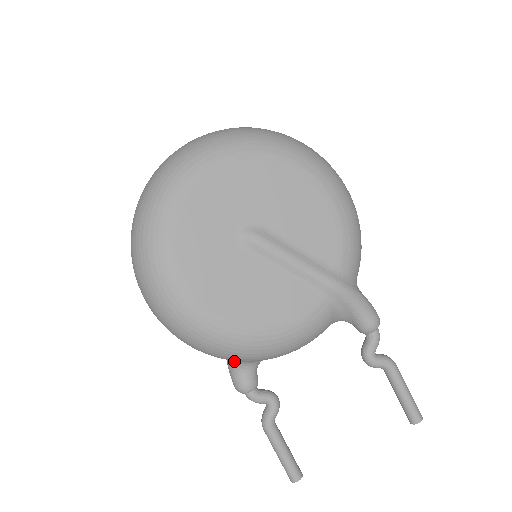
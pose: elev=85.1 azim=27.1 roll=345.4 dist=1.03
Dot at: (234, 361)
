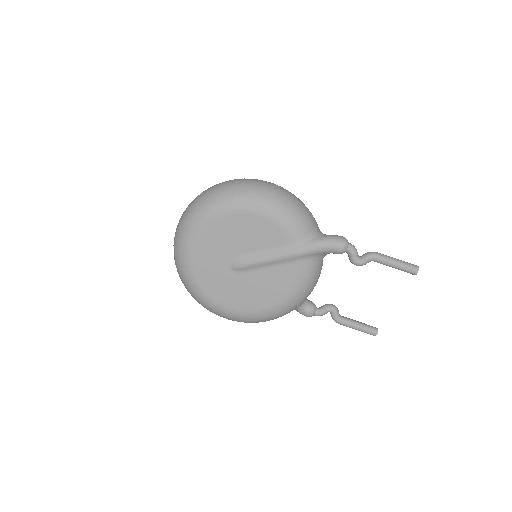
Dot at: occluded
